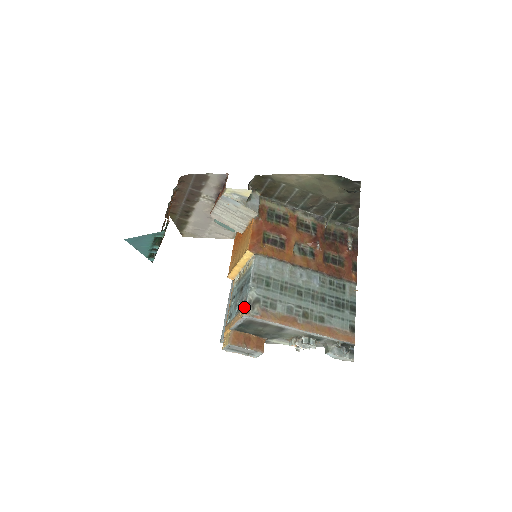
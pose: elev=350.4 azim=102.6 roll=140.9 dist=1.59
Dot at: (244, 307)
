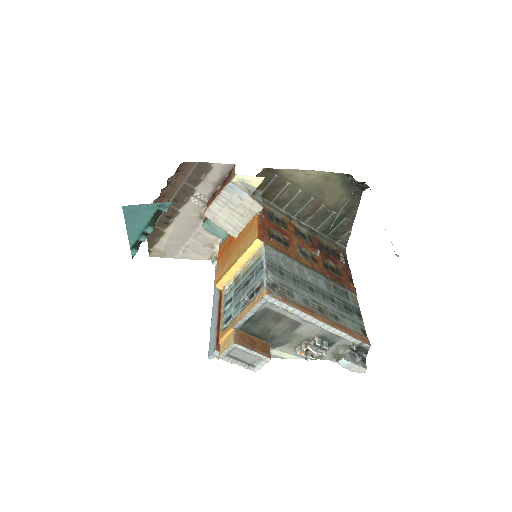
Dot at: (263, 289)
